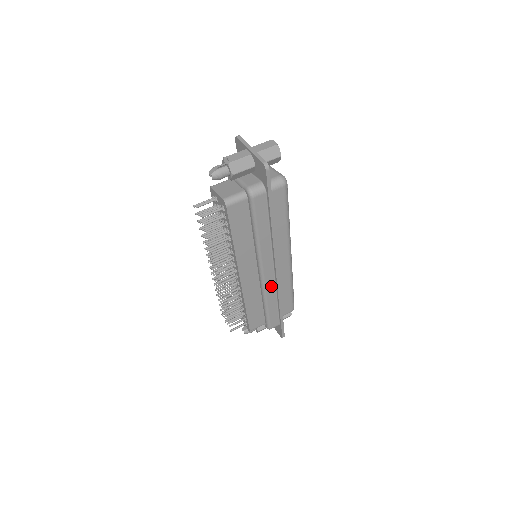
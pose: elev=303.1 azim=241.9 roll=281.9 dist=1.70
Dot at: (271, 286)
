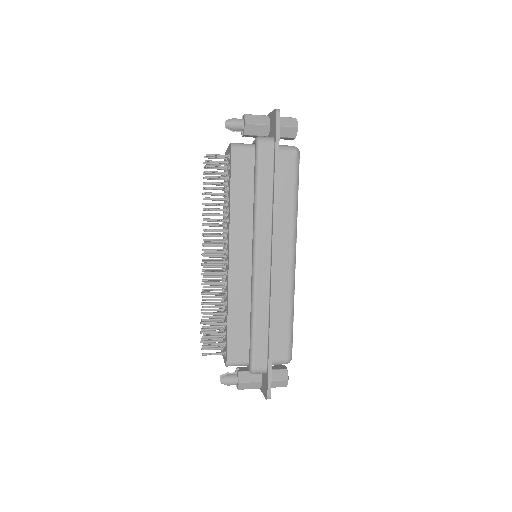
Dot at: (264, 288)
